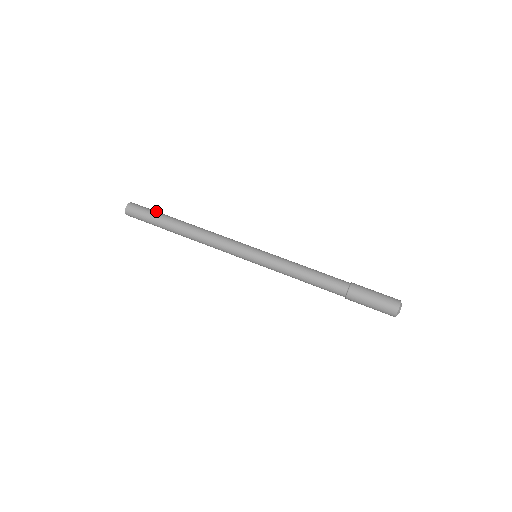
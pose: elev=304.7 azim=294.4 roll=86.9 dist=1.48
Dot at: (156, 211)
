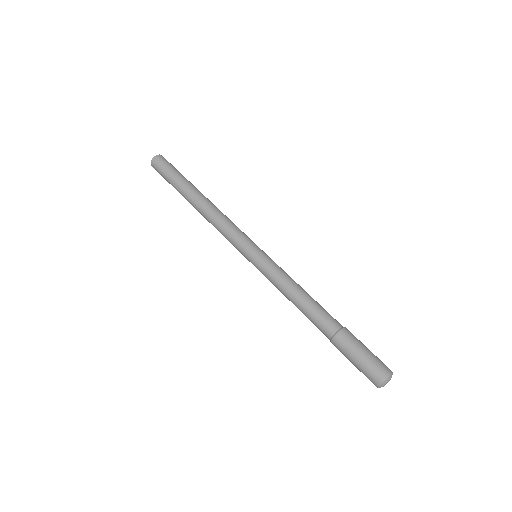
Dot at: occluded
